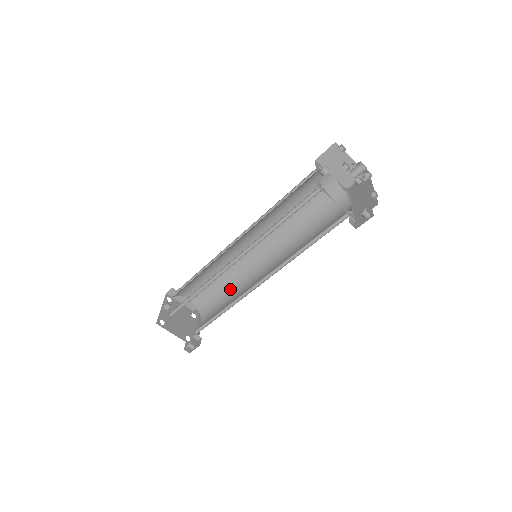
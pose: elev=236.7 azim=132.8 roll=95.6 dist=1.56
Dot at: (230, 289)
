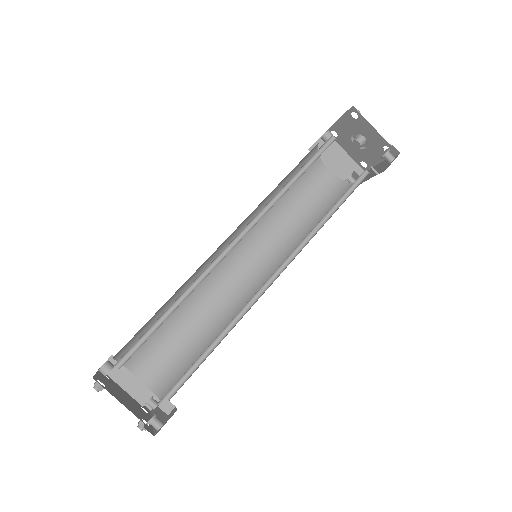
Dot at: (212, 337)
